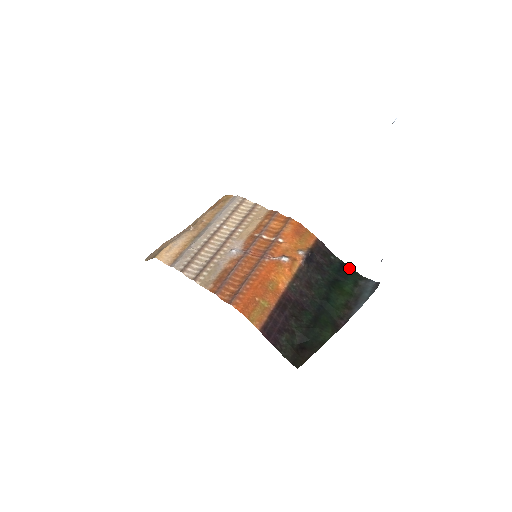
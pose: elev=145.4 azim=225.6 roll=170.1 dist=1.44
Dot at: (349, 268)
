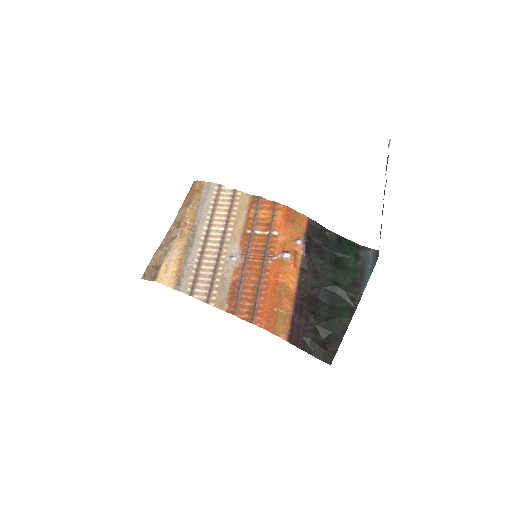
Dot at: (346, 241)
